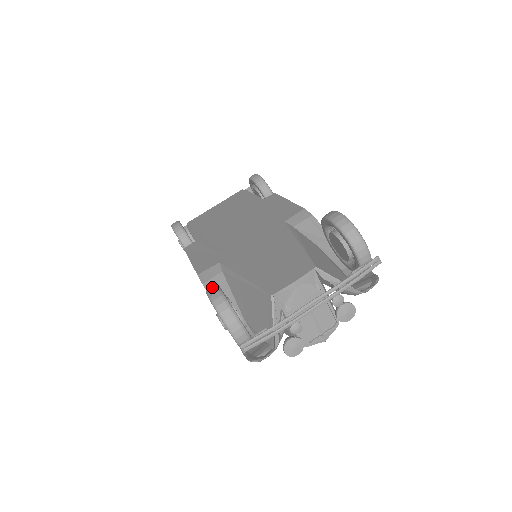
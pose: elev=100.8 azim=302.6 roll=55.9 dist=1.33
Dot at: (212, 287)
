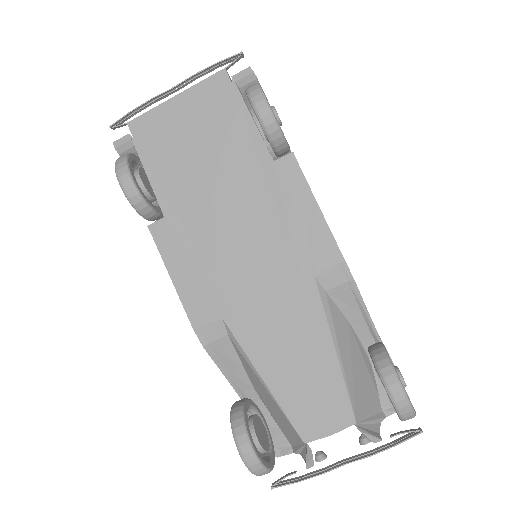
Dot at: (244, 445)
